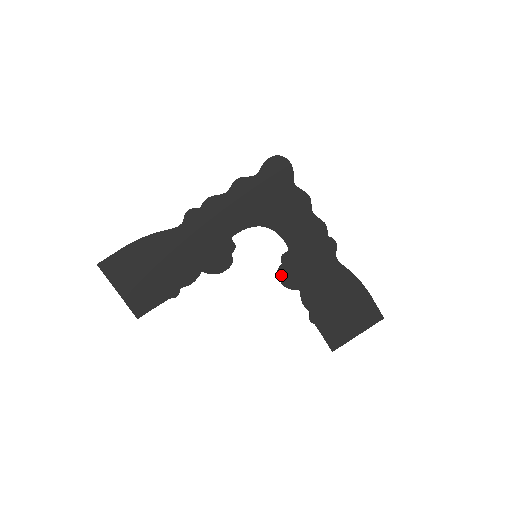
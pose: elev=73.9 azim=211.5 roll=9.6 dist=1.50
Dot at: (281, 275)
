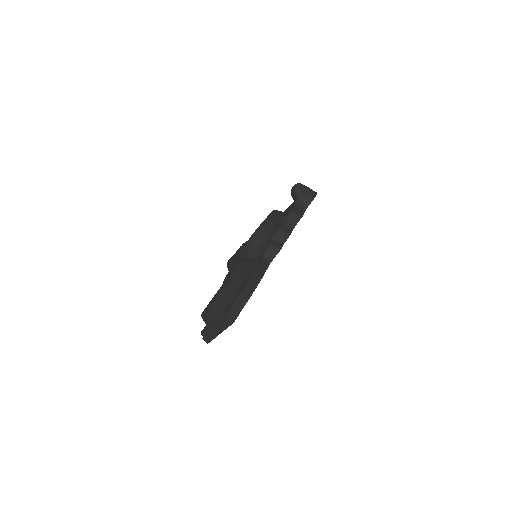
Dot at: occluded
